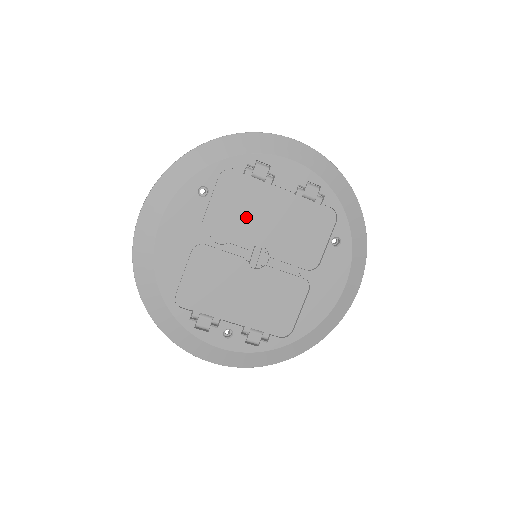
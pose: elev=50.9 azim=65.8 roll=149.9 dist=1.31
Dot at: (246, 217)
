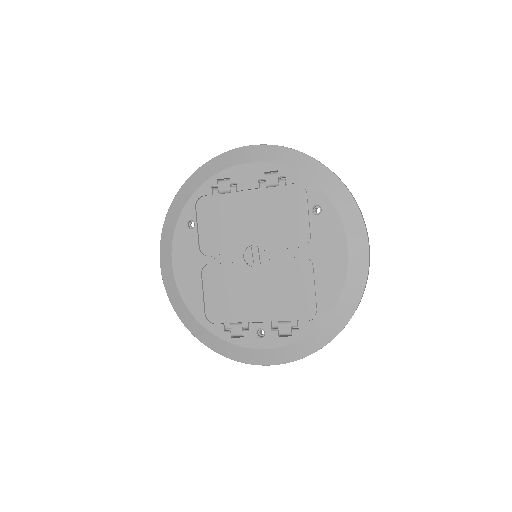
Dot at: (230, 228)
